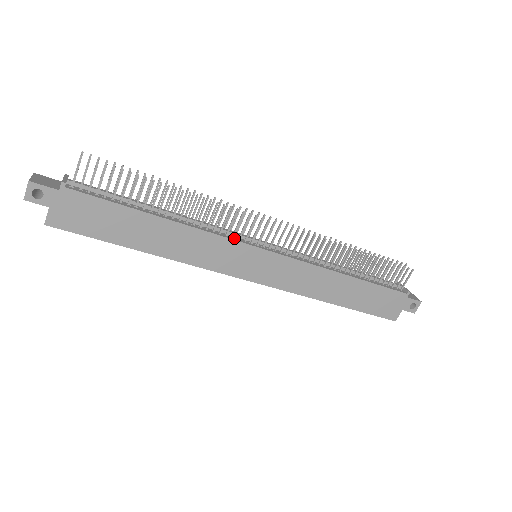
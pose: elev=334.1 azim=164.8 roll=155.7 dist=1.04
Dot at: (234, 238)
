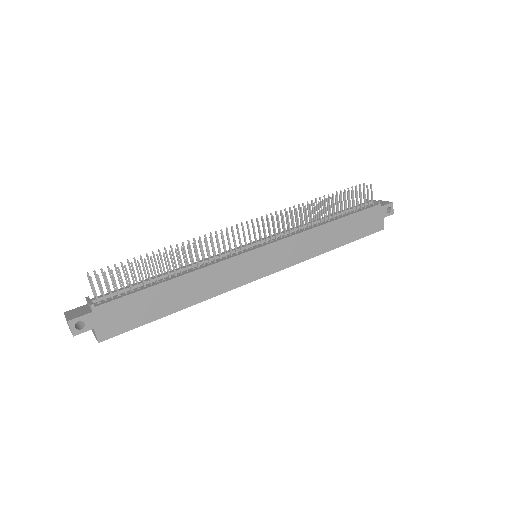
Dot at: (233, 255)
